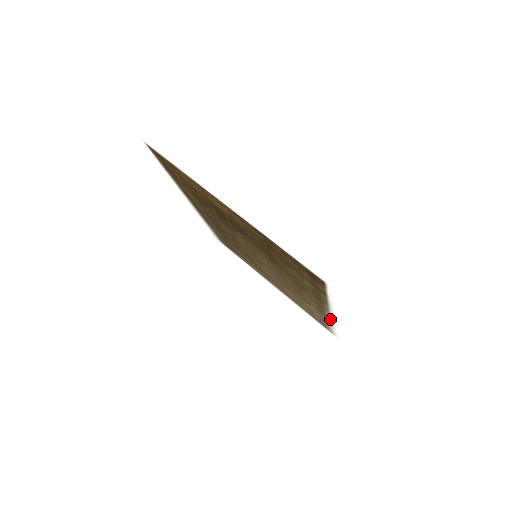
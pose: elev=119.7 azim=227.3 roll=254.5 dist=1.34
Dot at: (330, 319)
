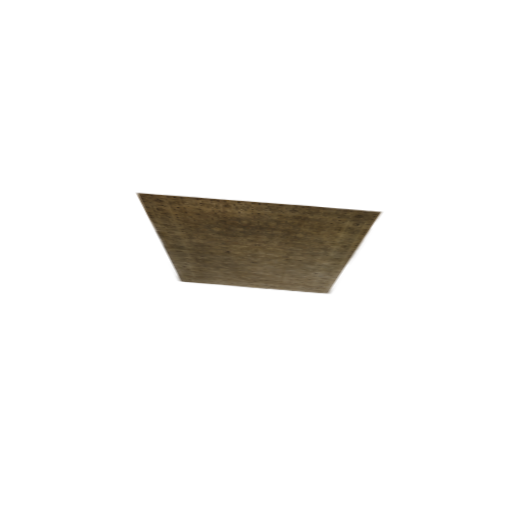
Dot at: (342, 270)
